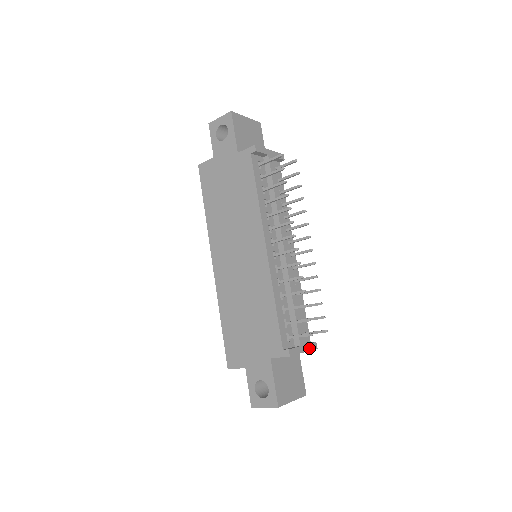
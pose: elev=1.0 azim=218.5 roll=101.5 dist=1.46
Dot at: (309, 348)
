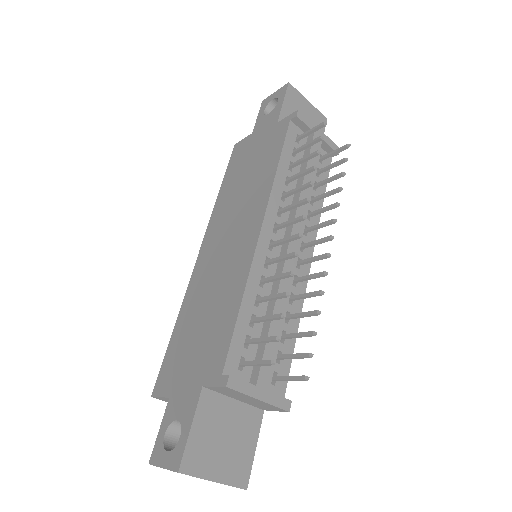
Dot at: (272, 400)
